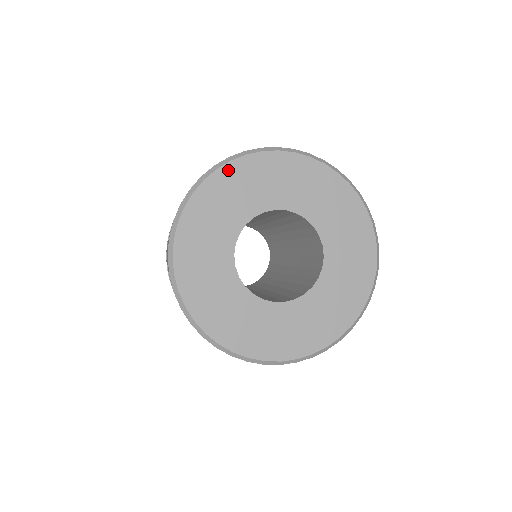
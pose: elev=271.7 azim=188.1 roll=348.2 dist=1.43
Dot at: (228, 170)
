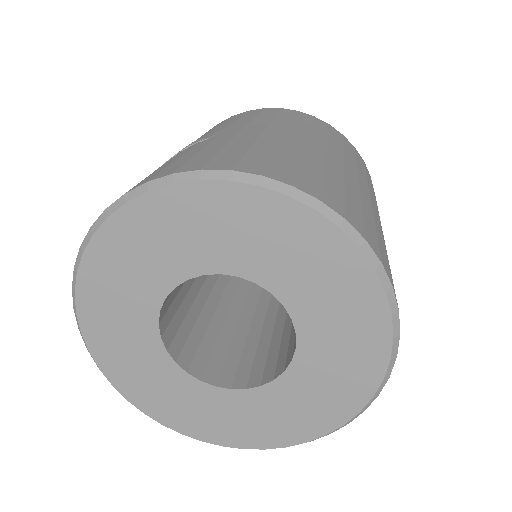
Dot at: (217, 191)
